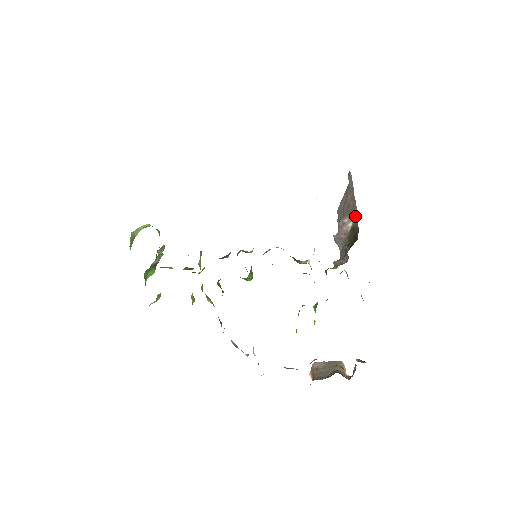
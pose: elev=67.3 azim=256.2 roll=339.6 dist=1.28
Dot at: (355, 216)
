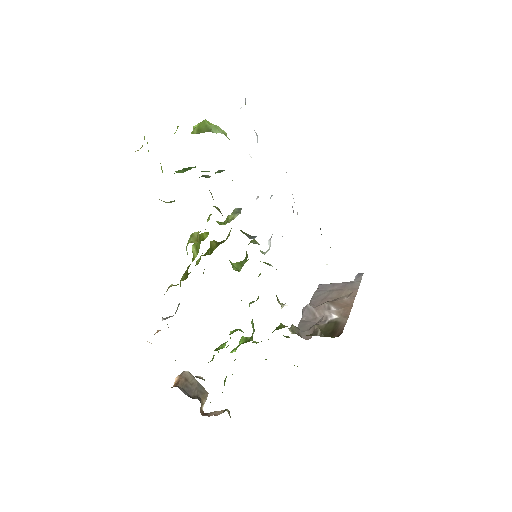
Dot at: (345, 316)
